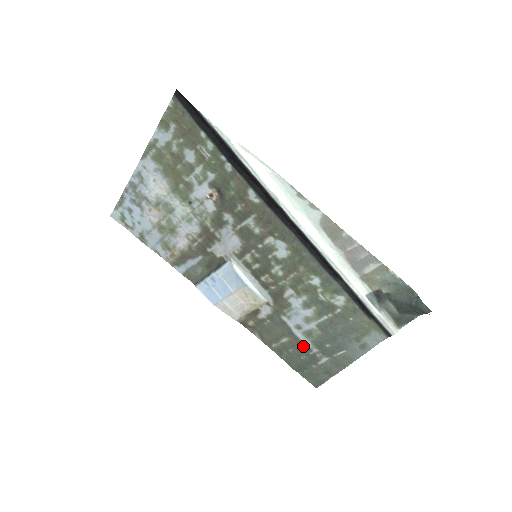
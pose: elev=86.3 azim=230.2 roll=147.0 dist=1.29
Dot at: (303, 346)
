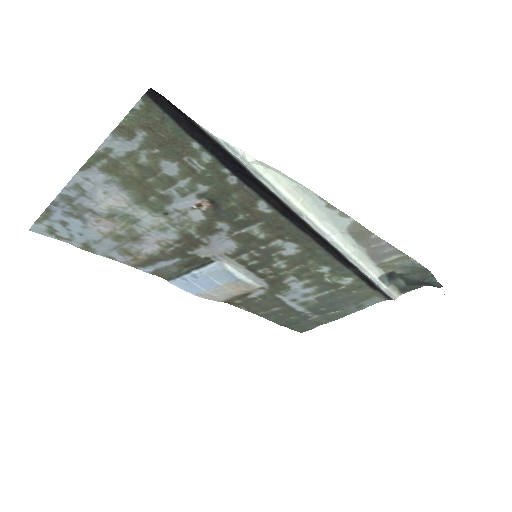
Dot at: (295, 311)
